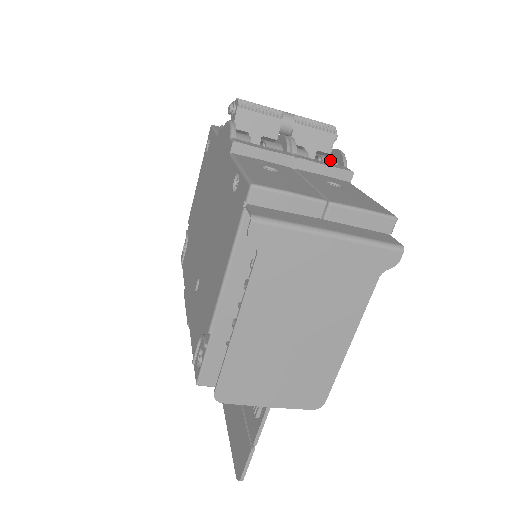
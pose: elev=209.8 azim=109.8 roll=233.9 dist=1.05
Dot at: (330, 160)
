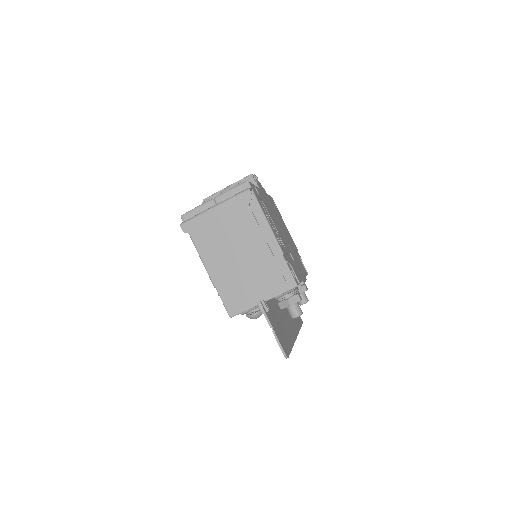
Dot at: occluded
